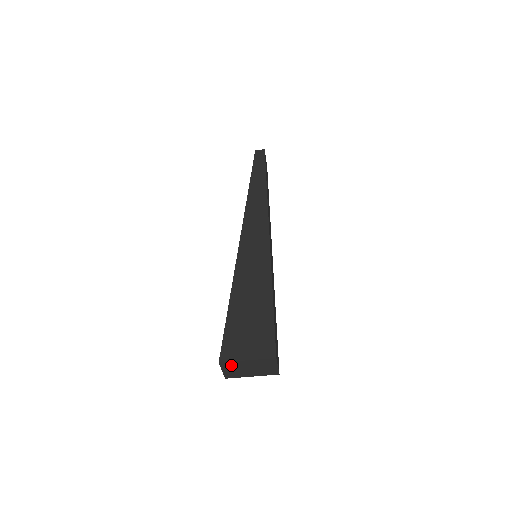
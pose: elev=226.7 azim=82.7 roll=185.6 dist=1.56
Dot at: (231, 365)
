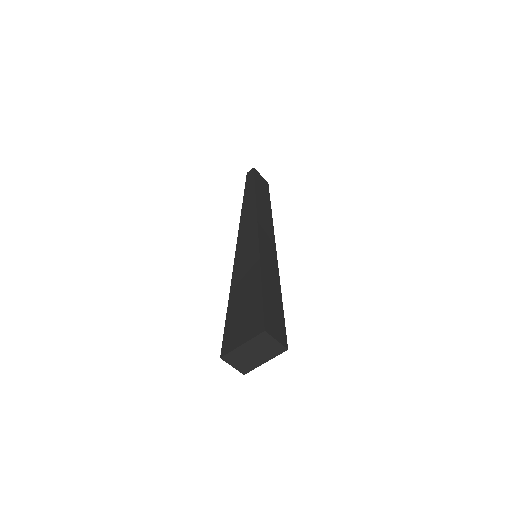
Dot at: (234, 357)
